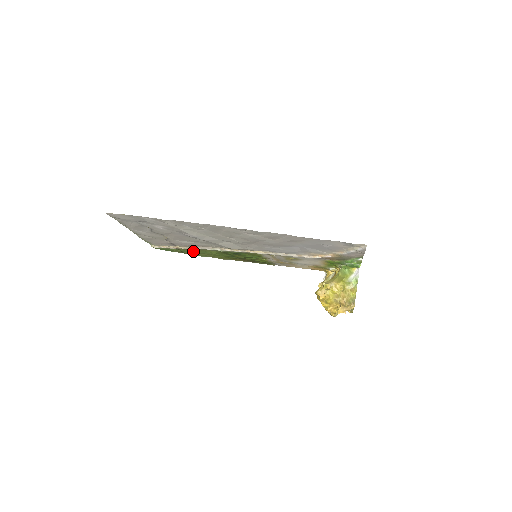
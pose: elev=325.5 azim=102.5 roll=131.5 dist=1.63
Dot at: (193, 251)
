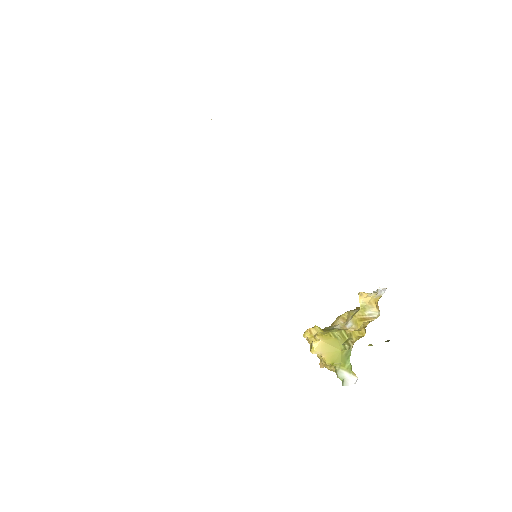
Dot at: occluded
